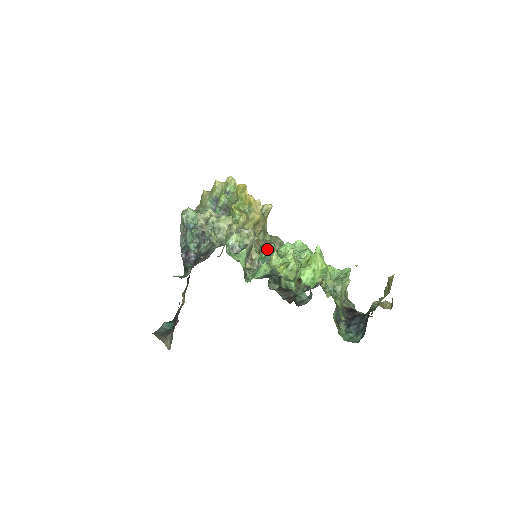
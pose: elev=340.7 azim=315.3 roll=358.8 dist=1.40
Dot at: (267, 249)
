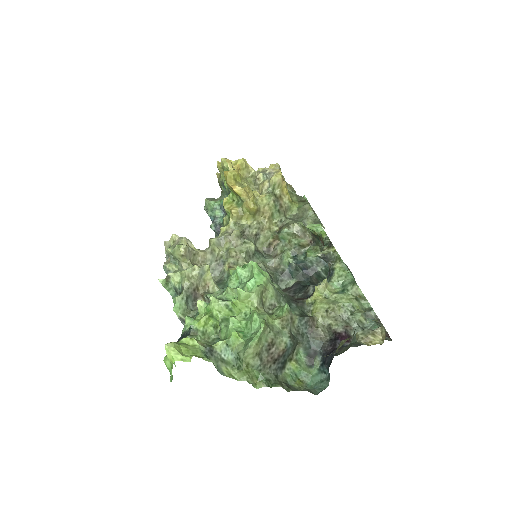
Dot at: (280, 236)
